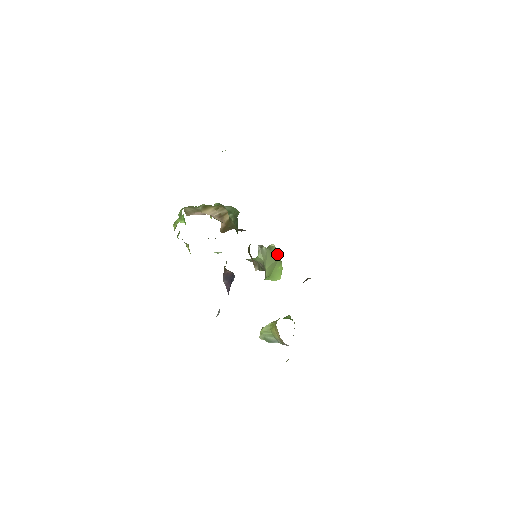
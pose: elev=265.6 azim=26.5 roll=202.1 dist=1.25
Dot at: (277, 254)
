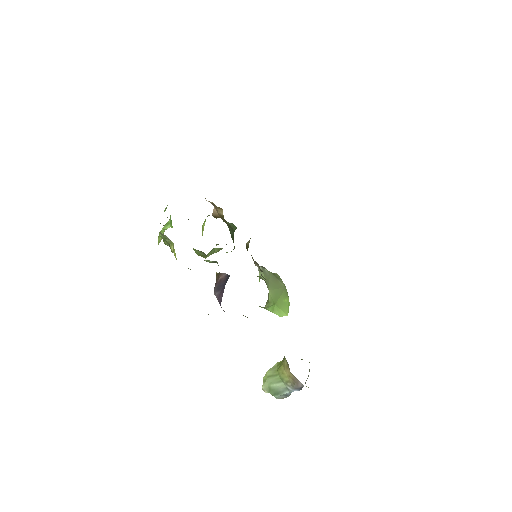
Dot at: (282, 283)
